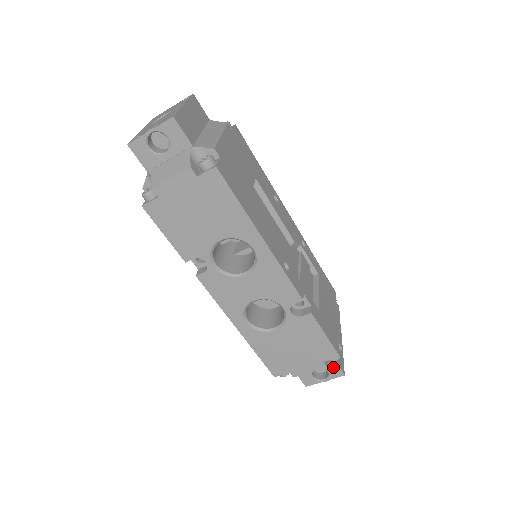
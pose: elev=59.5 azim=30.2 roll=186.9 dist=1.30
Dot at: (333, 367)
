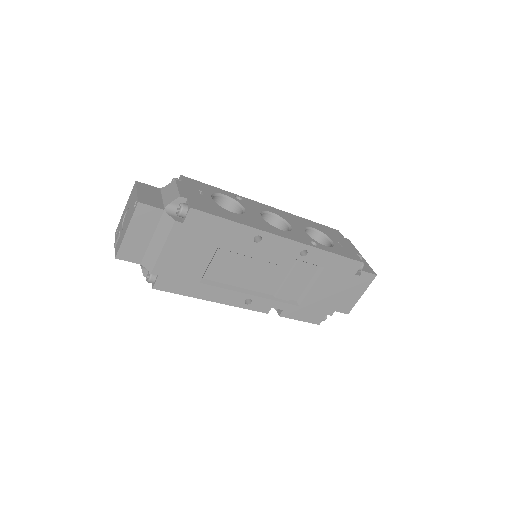
Dot at: occluded
